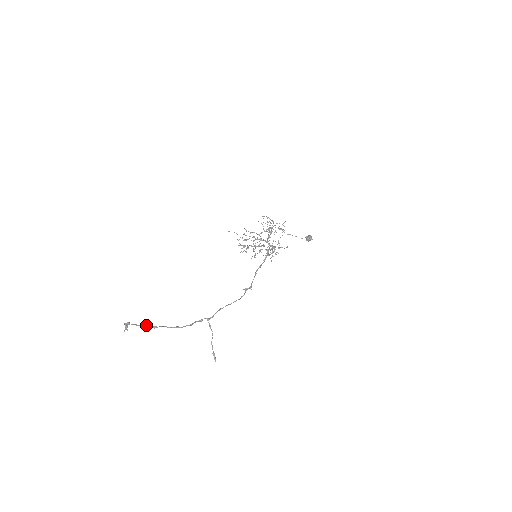
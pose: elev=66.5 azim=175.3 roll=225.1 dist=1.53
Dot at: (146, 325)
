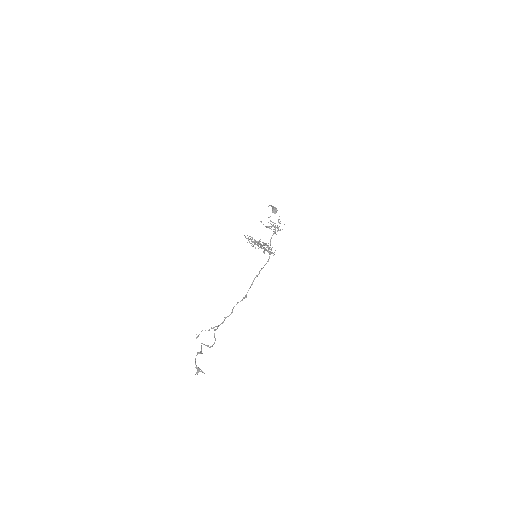
Dot at: (198, 353)
